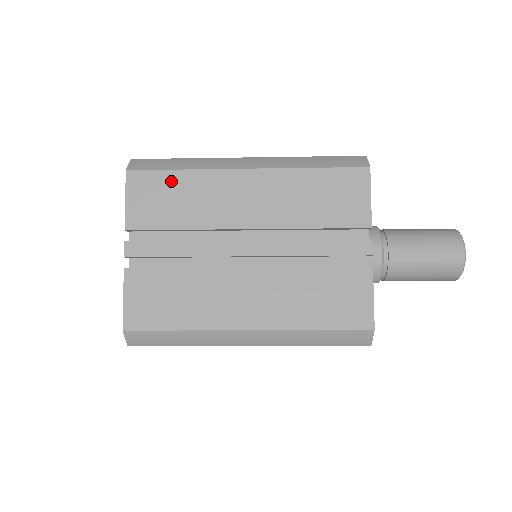
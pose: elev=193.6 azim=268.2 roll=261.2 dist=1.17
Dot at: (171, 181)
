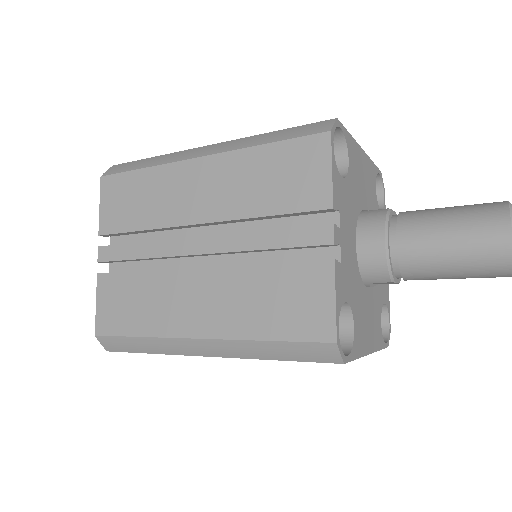
Dot at: (134, 181)
